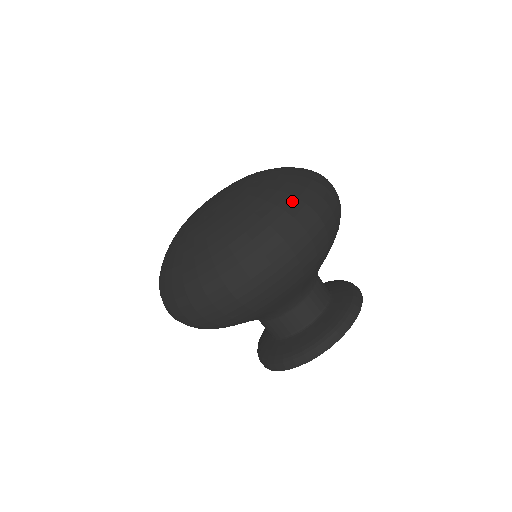
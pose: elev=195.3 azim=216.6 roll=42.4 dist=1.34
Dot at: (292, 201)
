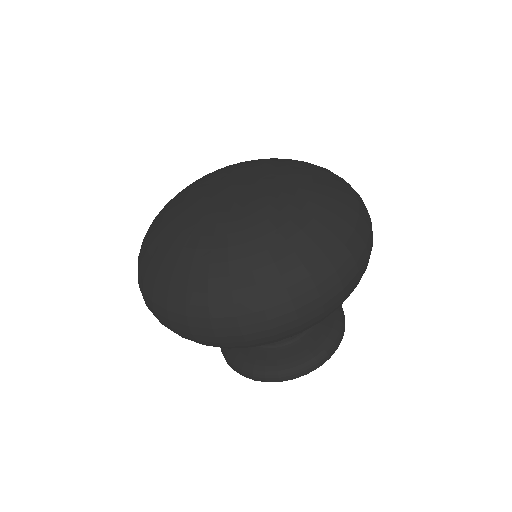
Dot at: (356, 217)
